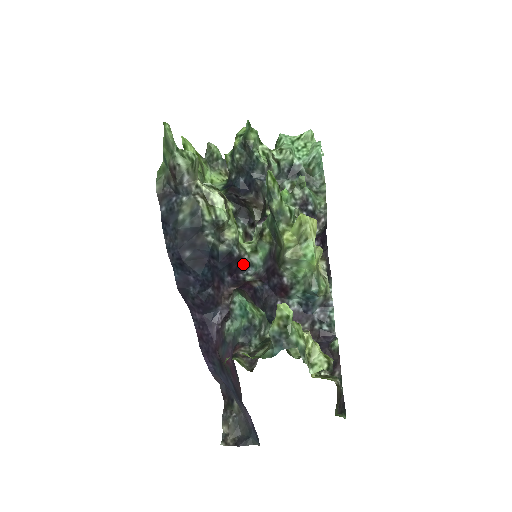
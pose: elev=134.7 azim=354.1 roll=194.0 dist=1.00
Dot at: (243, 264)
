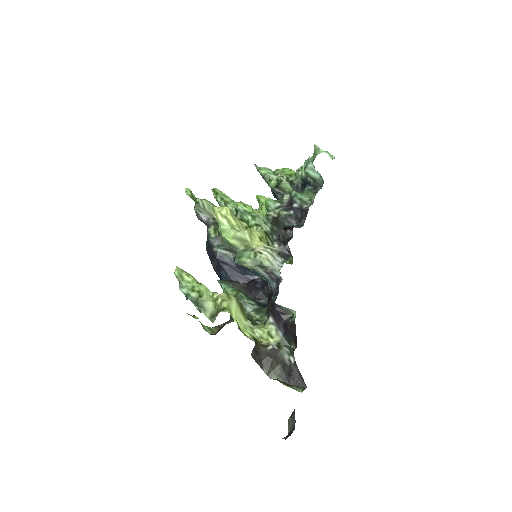
Dot at: occluded
